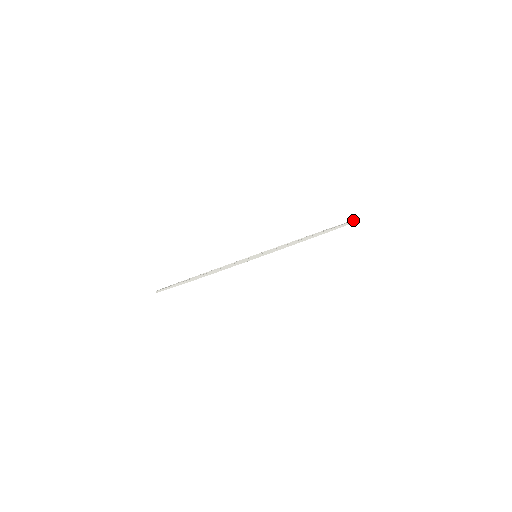
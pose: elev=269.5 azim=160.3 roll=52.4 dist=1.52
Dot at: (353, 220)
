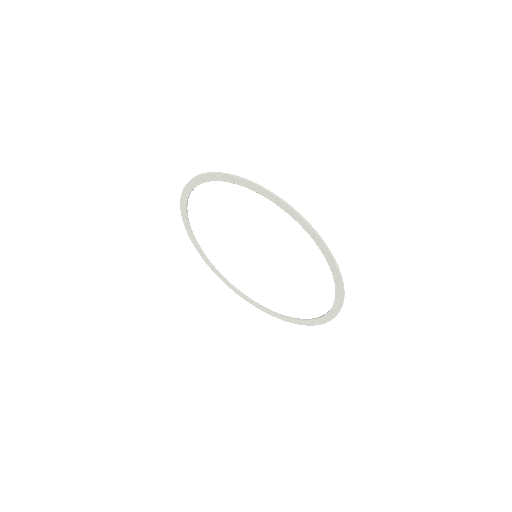
Dot at: occluded
